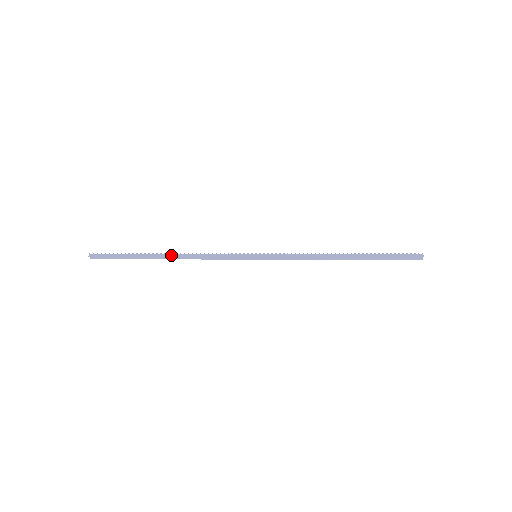
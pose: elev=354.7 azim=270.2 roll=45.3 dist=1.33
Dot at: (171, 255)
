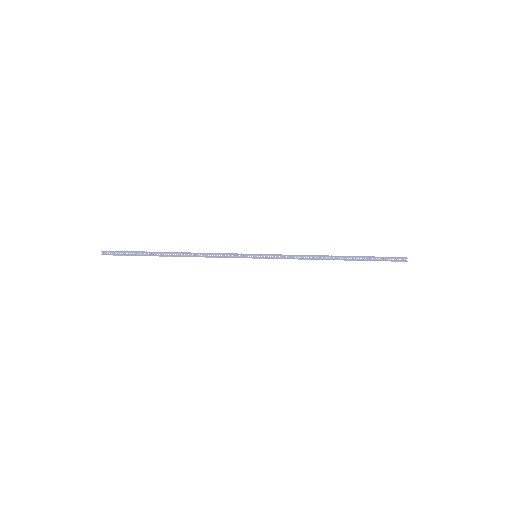
Dot at: (178, 252)
